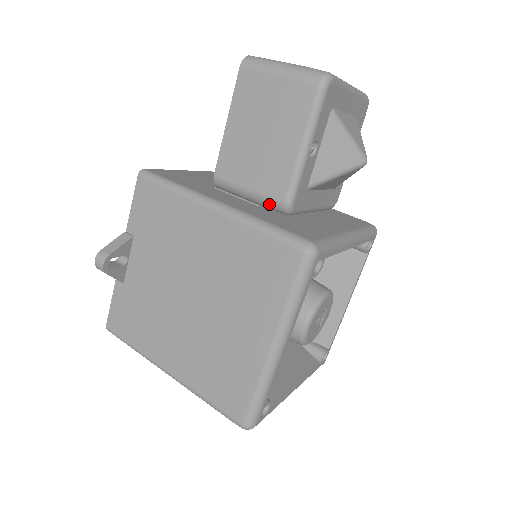
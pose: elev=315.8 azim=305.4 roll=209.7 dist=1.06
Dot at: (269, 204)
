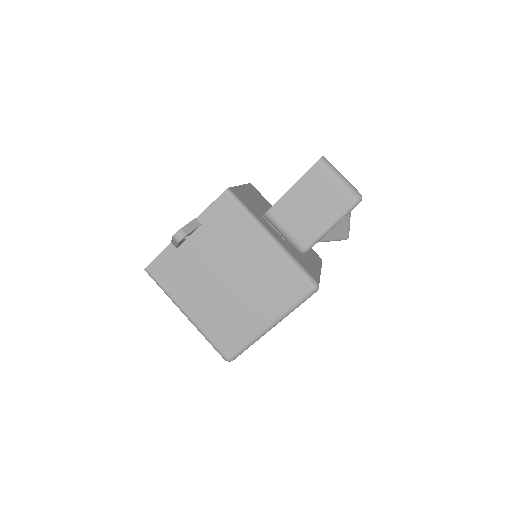
Dot at: (294, 244)
